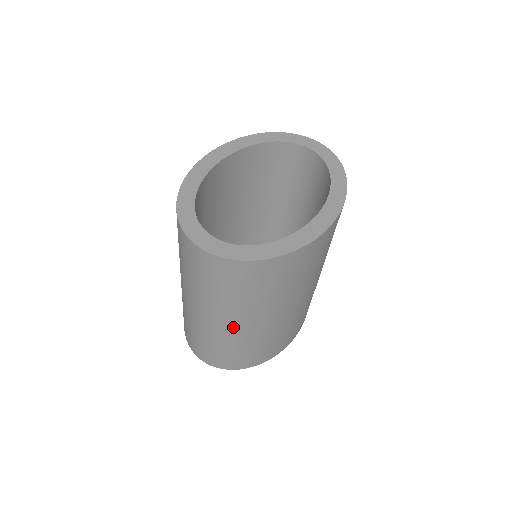
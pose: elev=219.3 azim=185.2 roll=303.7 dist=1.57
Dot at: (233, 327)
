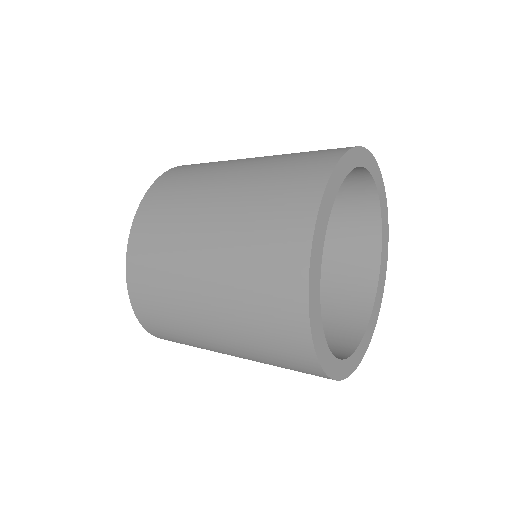
Dot at: occluded
